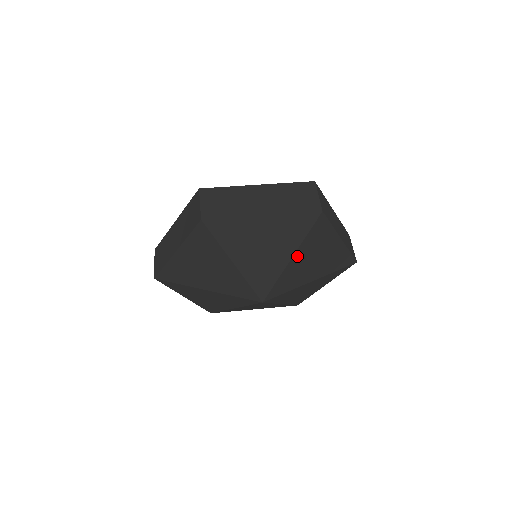
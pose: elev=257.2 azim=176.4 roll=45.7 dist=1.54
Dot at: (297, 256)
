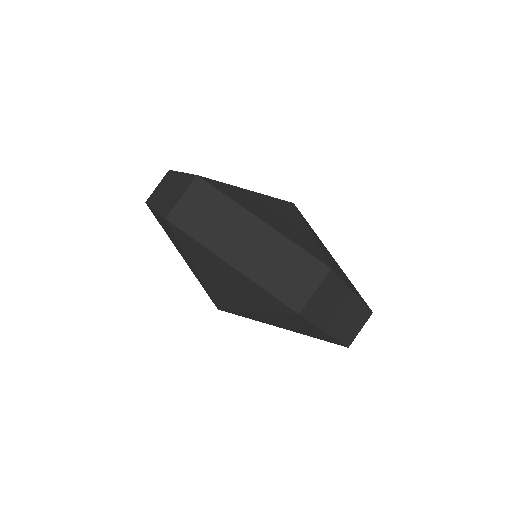
Dot at: (262, 313)
